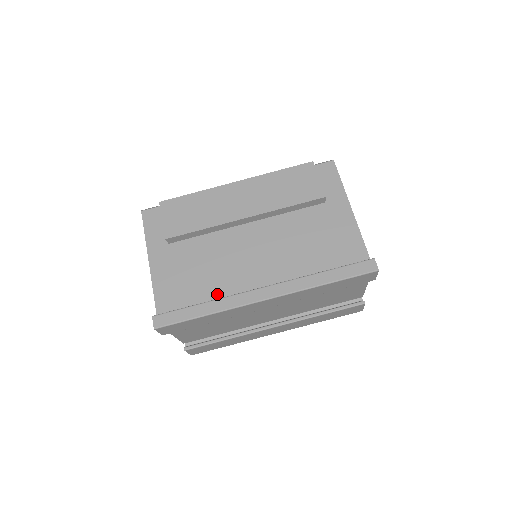
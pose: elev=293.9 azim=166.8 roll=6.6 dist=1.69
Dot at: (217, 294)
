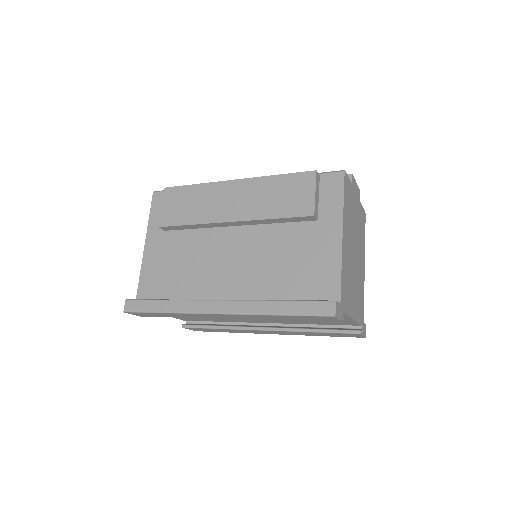
Dot at: (187, 292)
